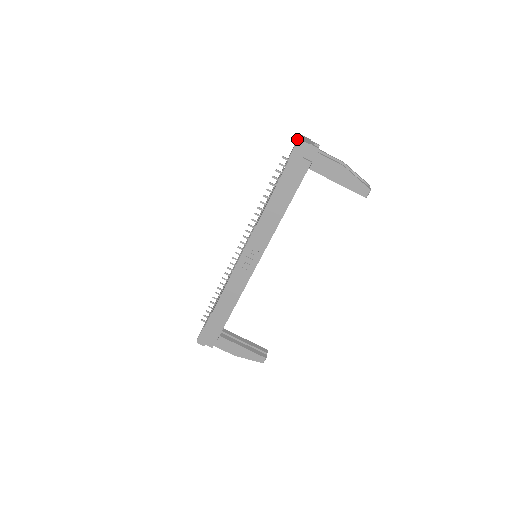
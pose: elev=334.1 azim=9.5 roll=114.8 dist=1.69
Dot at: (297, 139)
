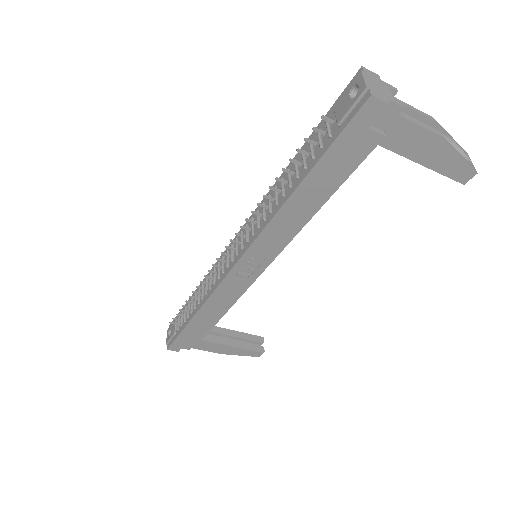
Dot at: (358, 83)
